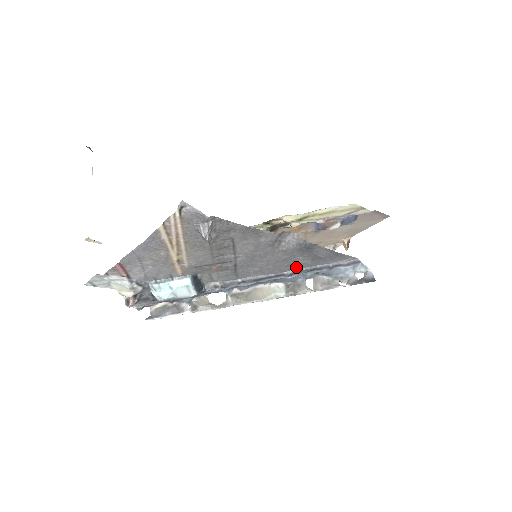
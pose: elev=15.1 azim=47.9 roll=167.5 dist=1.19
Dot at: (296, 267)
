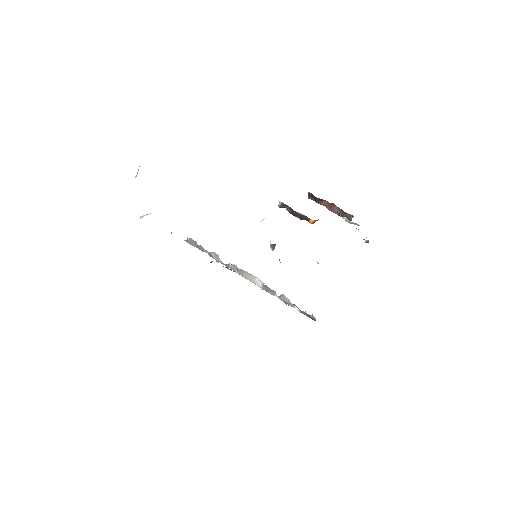
Dot at: occluded
